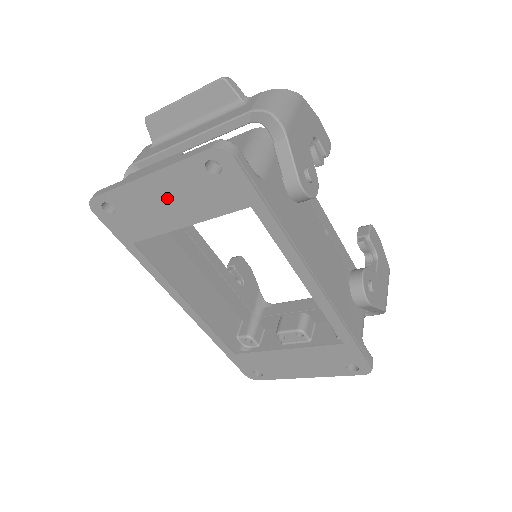
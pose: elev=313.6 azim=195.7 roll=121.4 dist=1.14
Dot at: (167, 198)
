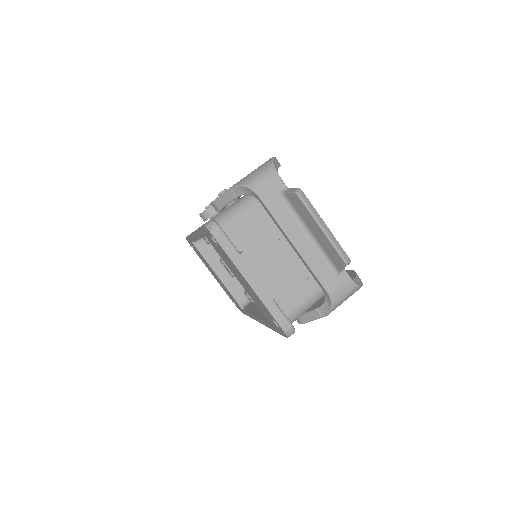
Dot at: (246, 285)
